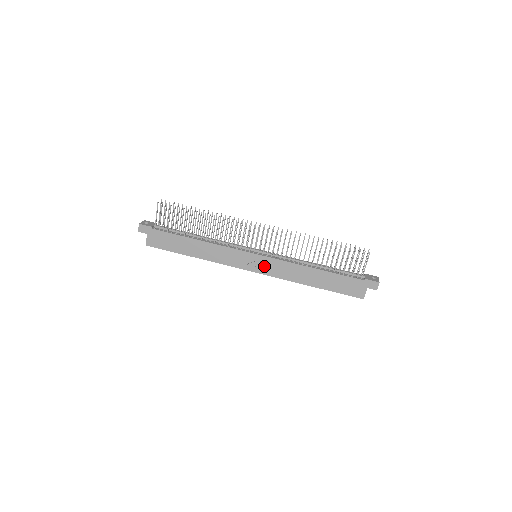
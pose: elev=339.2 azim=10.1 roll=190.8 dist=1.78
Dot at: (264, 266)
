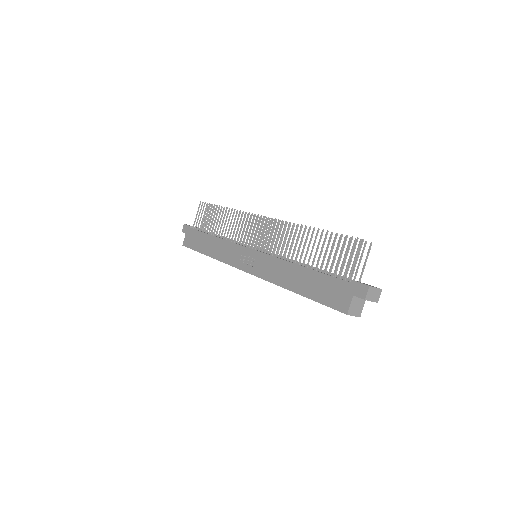
Dot at: (255, 264)
